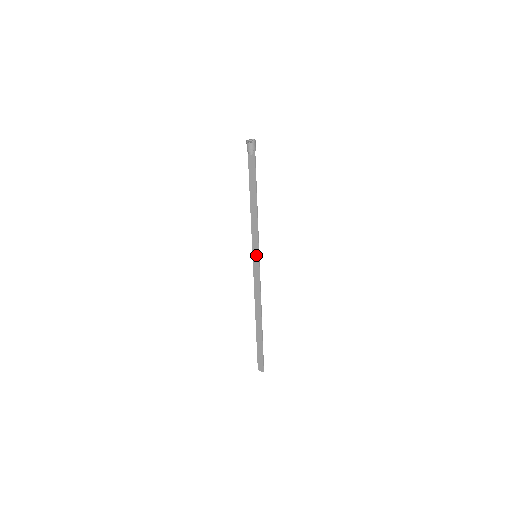
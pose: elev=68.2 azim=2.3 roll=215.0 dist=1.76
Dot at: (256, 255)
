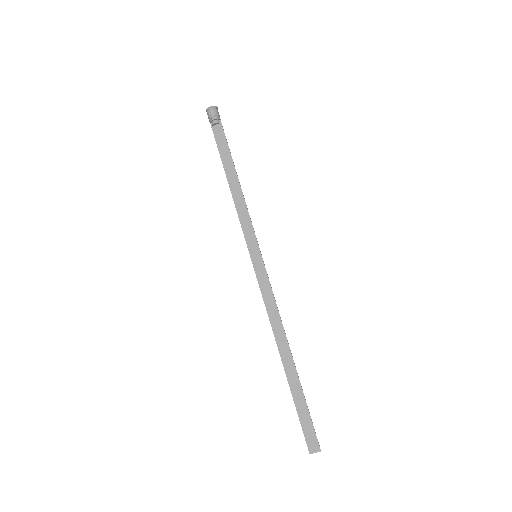
Dot at: (256, 254)
